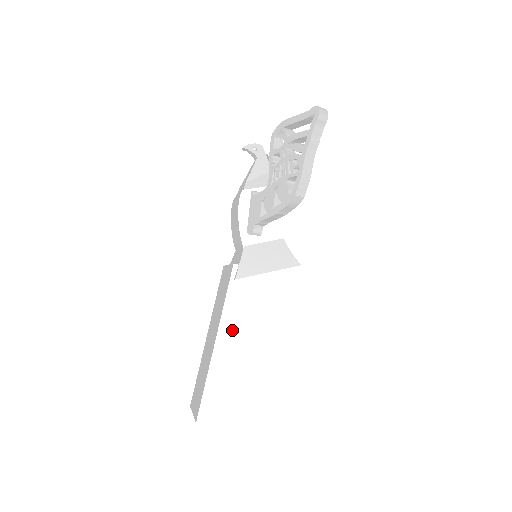
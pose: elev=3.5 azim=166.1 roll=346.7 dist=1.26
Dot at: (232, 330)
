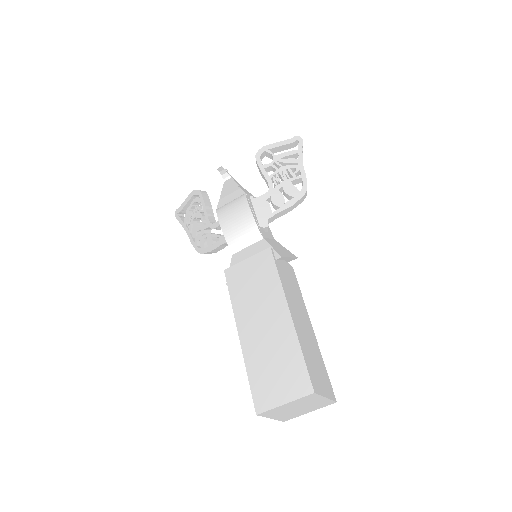
Dot at: (292, 304)
